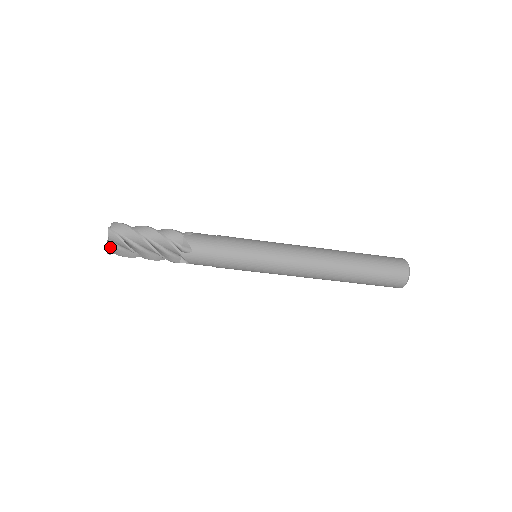
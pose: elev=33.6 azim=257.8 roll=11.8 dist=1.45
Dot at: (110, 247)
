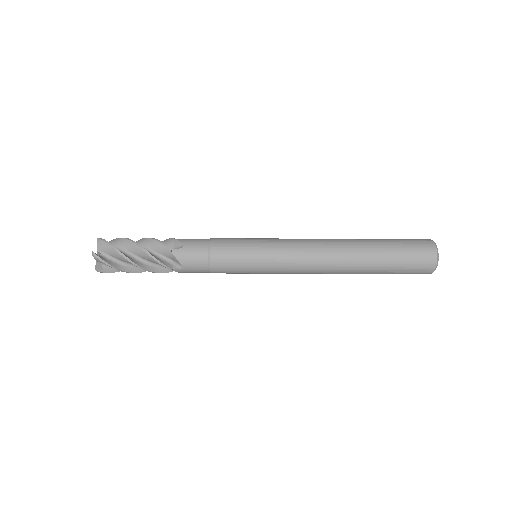
Dot at: (100, 268)
